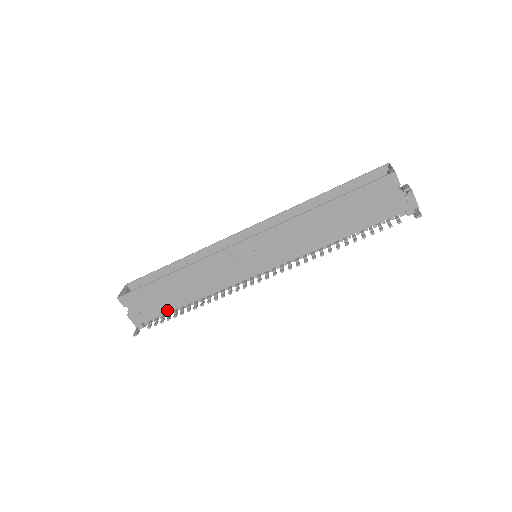
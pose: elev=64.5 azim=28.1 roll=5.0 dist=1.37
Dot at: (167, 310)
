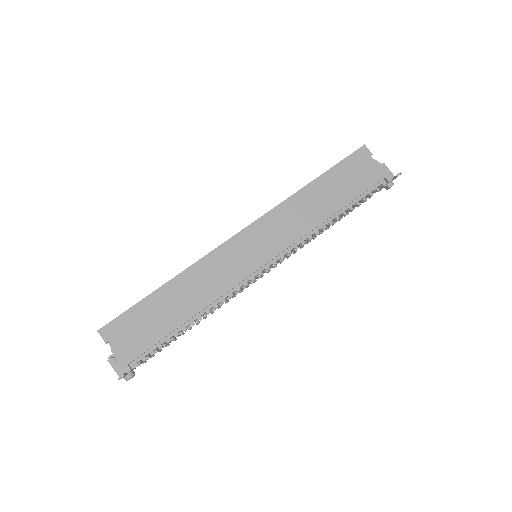
Dot at: (162, 336)
